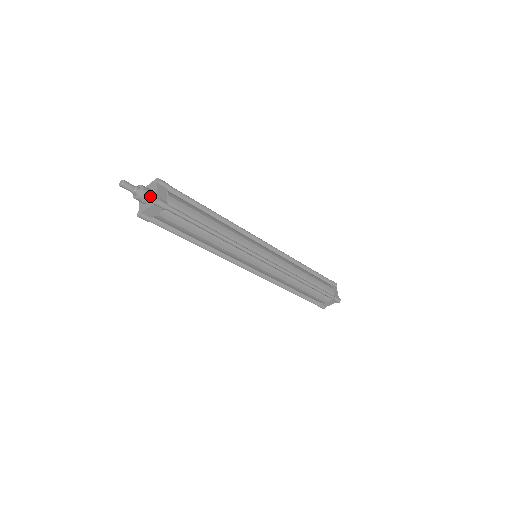
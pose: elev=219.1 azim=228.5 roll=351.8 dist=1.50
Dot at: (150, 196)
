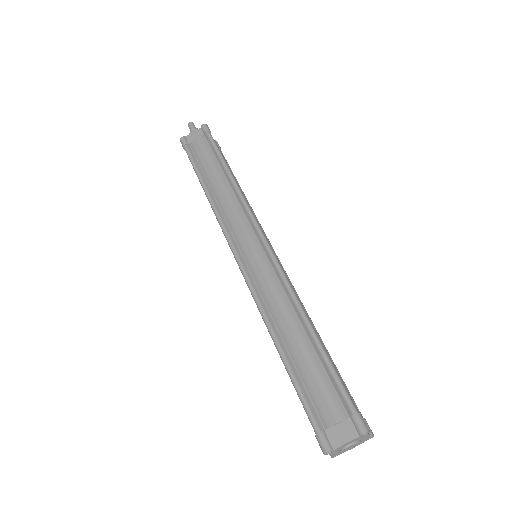
Dot at: occluded
